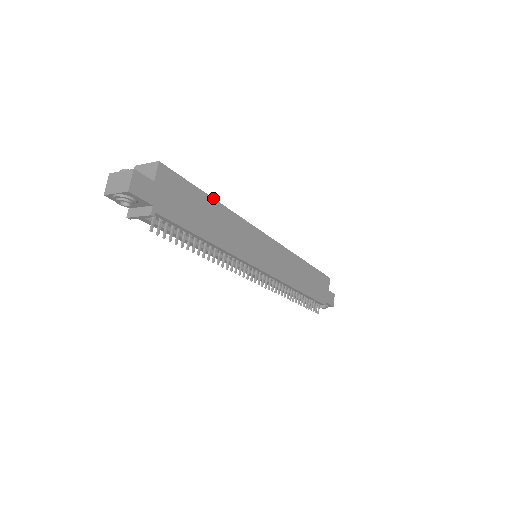
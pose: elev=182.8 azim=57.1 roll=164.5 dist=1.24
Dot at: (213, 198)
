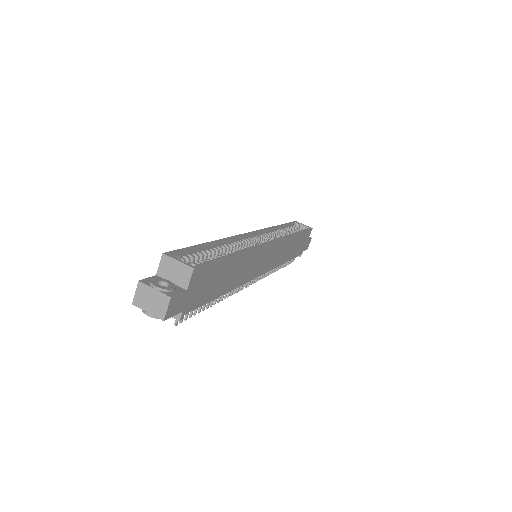
Dot at: (234, 254)
